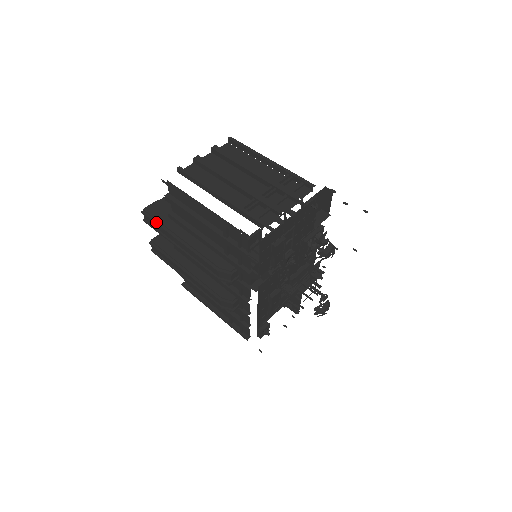
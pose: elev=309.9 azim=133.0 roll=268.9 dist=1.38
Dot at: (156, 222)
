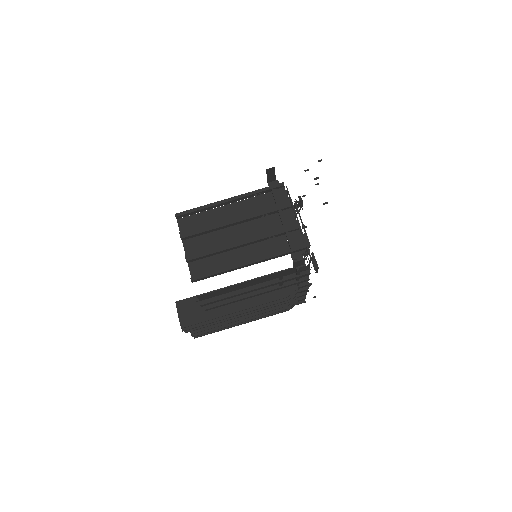
Dot at: (204, 324)
